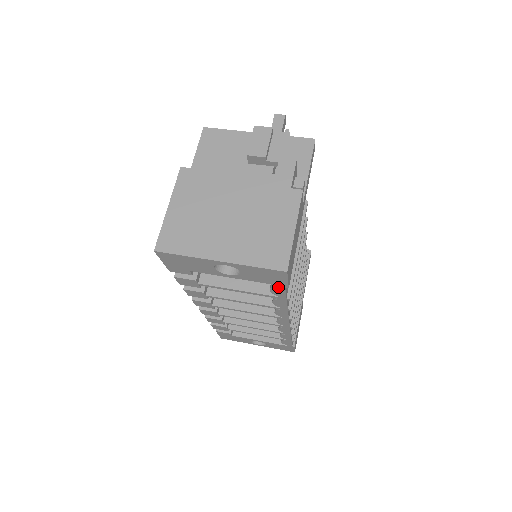
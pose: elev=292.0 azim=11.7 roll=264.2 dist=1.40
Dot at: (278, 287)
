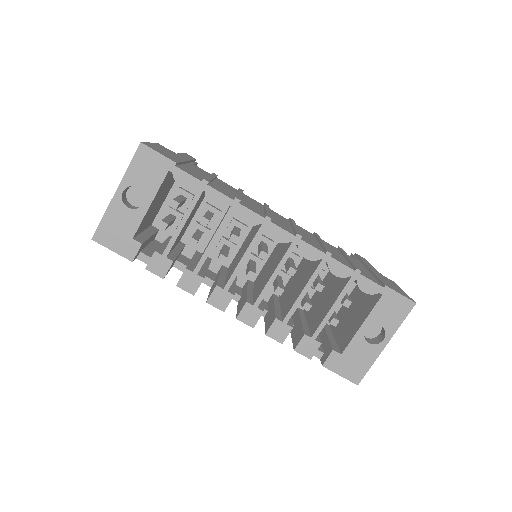
Dot at: (174, 173)
